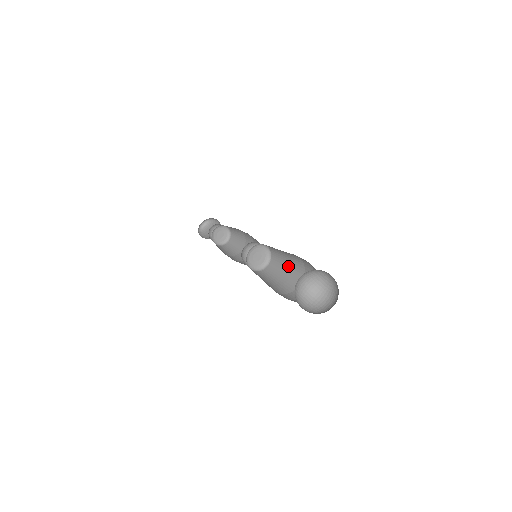
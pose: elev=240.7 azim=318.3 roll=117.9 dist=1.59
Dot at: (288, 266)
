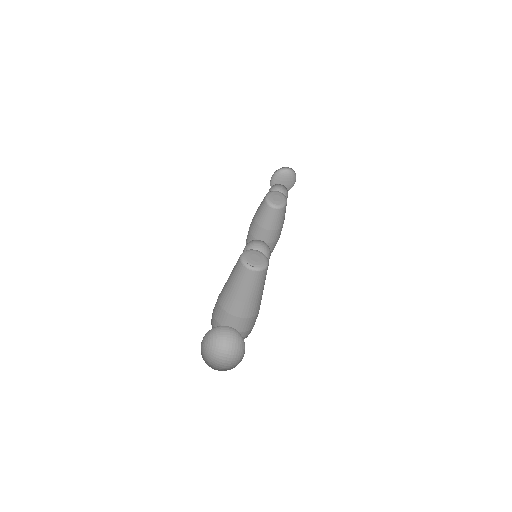
Dot at: (258, 294)
